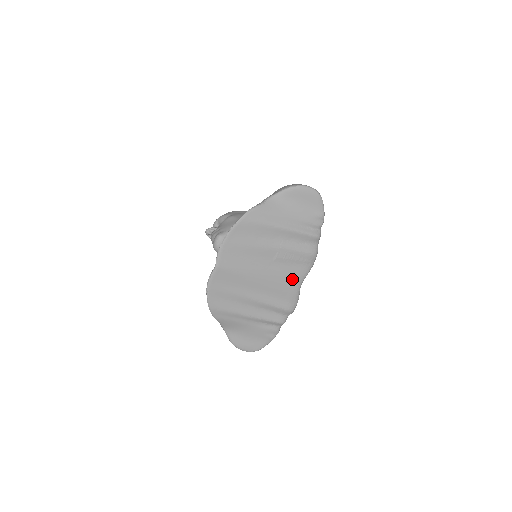
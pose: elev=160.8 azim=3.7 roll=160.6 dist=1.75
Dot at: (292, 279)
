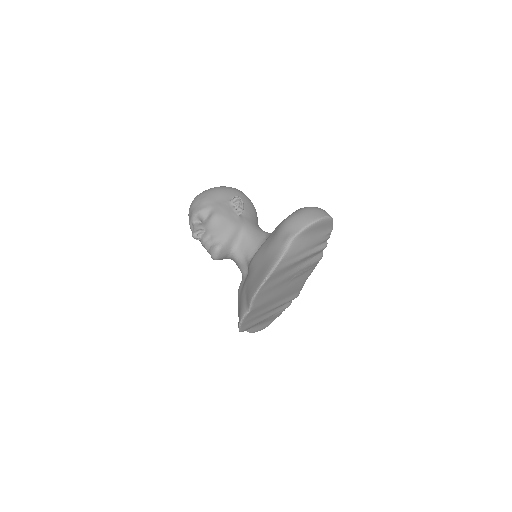
Dot at: (302, 281)
